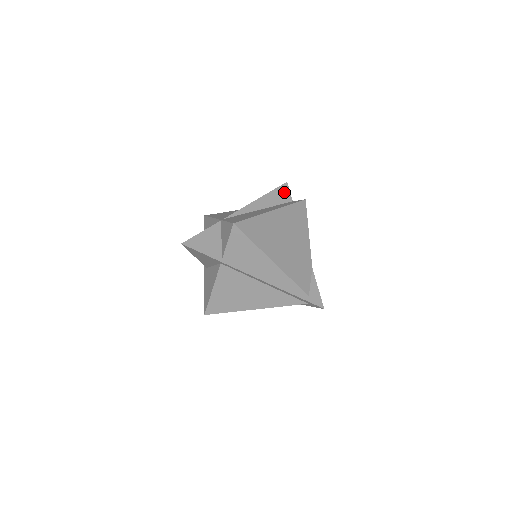
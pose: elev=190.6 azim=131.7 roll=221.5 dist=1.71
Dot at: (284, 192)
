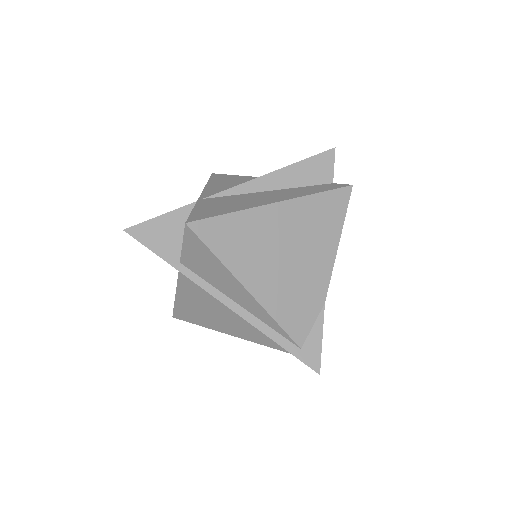
Dot at: (323, 165)
